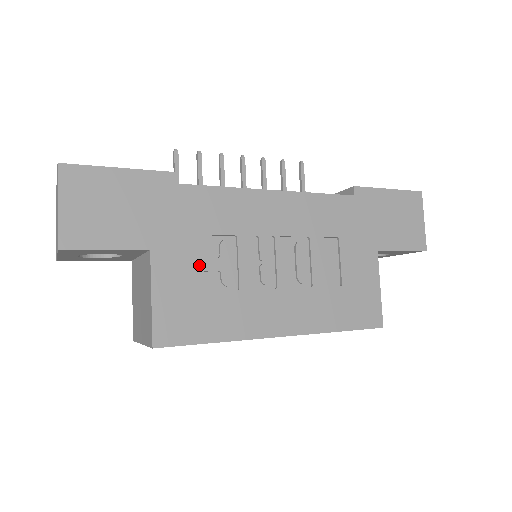
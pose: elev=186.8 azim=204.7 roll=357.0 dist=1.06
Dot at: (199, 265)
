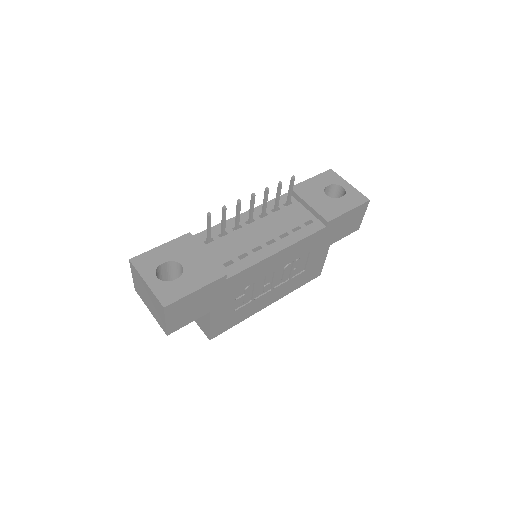
Dot at: (234, 304)
